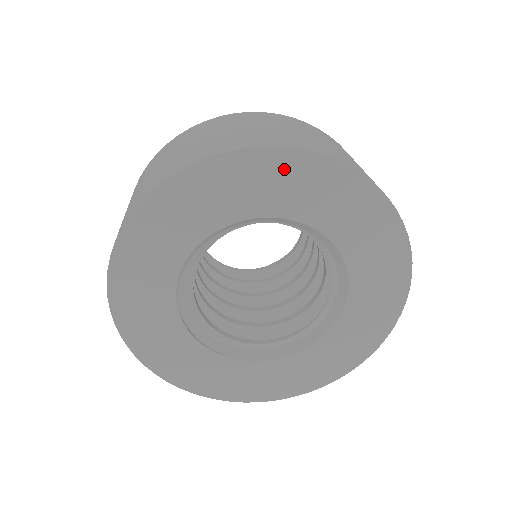
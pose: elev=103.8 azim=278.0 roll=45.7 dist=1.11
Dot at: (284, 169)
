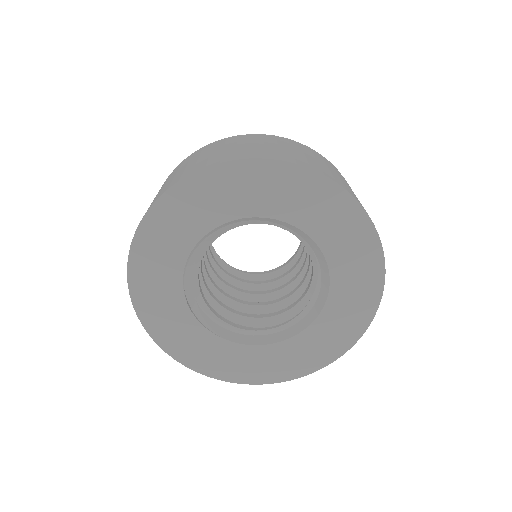
Dot at: (295, 182)
